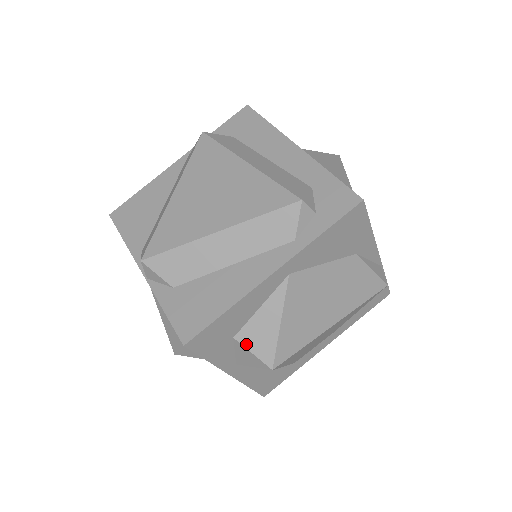
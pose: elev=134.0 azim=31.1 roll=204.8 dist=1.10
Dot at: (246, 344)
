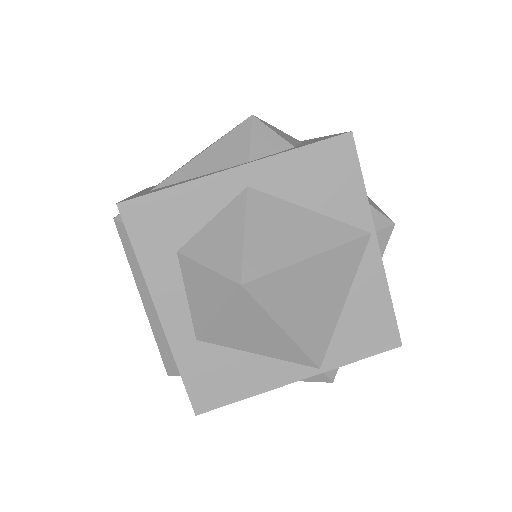
Dot at: occluded
